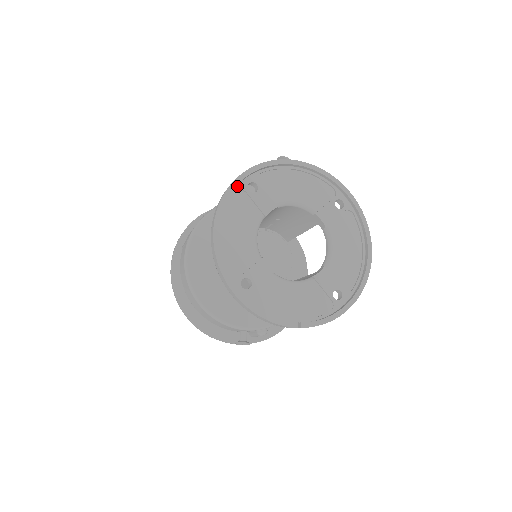
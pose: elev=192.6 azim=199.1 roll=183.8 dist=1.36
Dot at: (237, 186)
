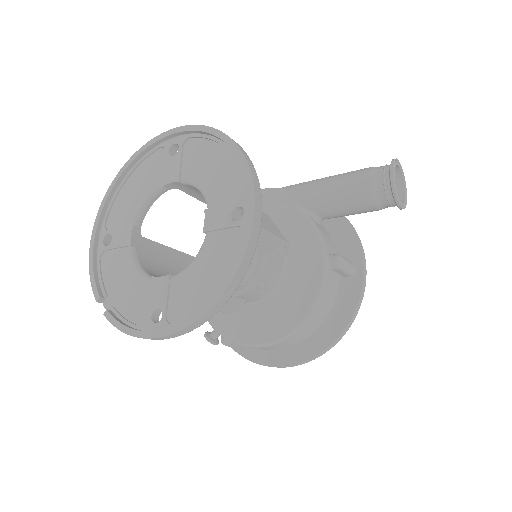
Dot at: (164, 142)
